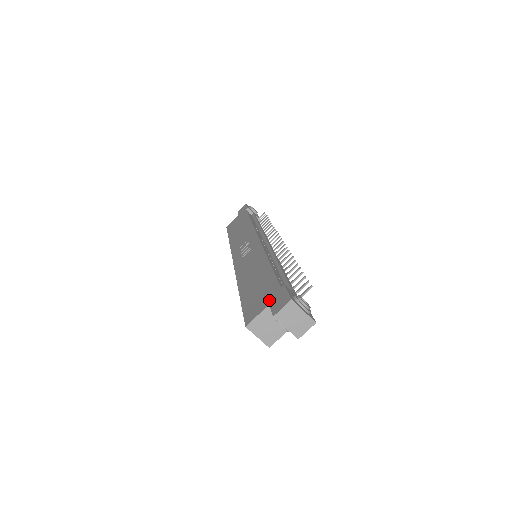
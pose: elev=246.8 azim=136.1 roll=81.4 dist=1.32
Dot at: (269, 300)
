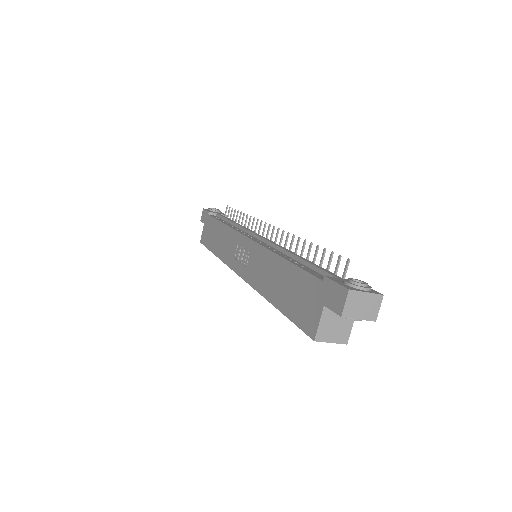
Dot at: (320, 301)
